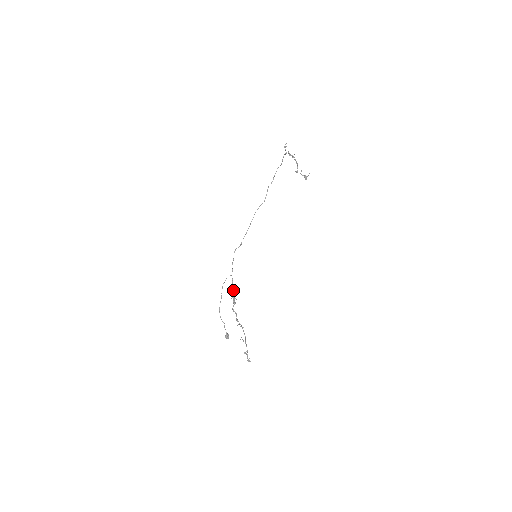
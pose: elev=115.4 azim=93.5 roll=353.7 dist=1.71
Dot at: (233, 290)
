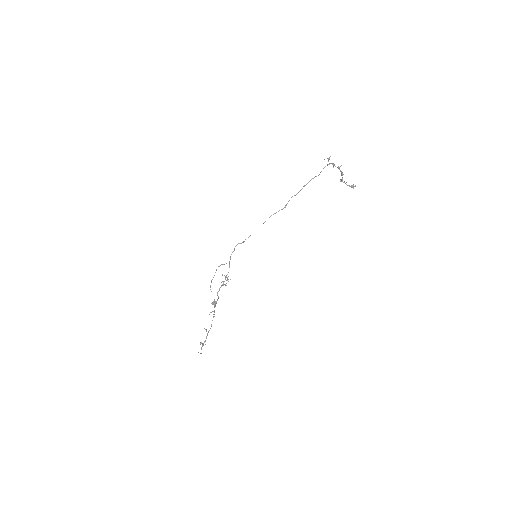
Dot at: (227, 274)
